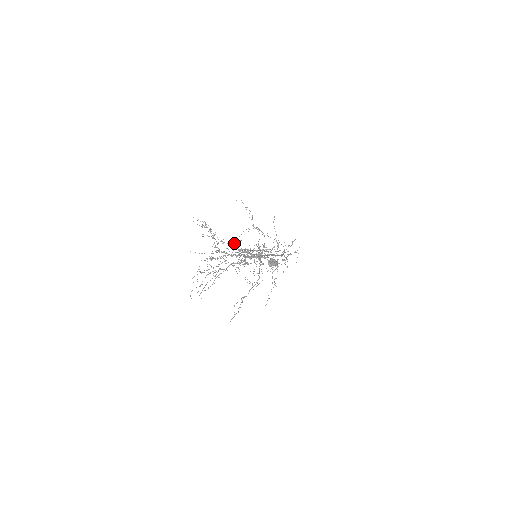
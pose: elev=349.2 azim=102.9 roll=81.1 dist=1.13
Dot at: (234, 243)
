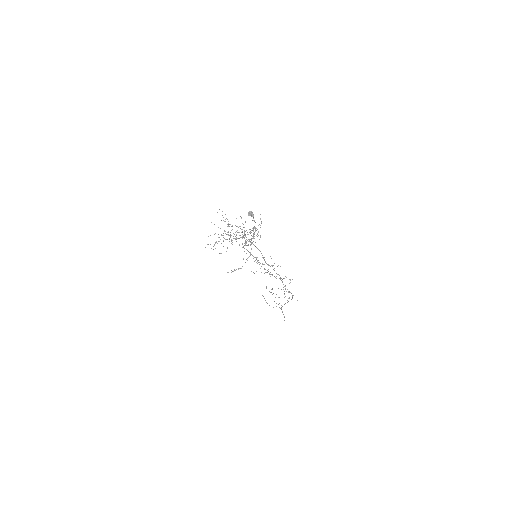
Dot at: occluded
